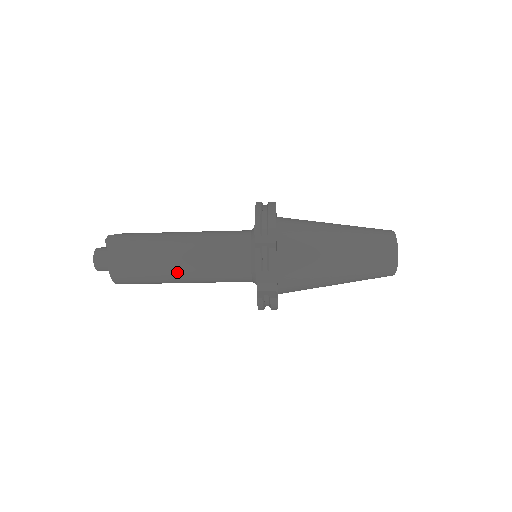
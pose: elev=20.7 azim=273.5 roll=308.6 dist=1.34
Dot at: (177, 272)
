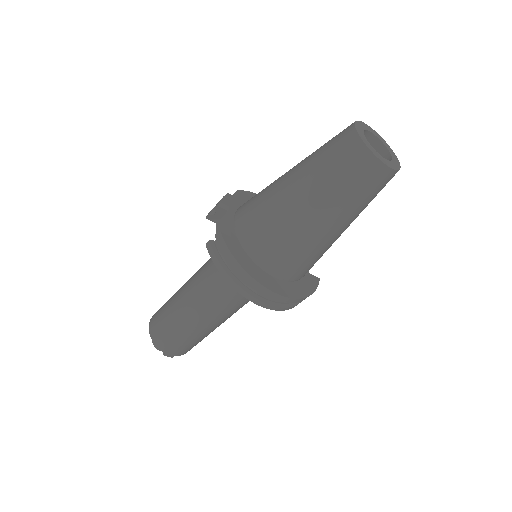
Dot at: (184, 292)
